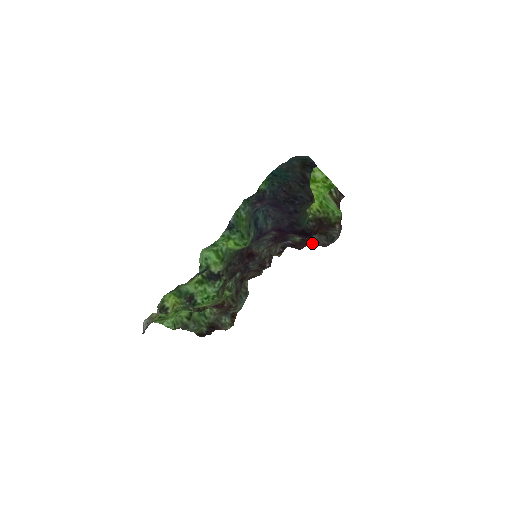
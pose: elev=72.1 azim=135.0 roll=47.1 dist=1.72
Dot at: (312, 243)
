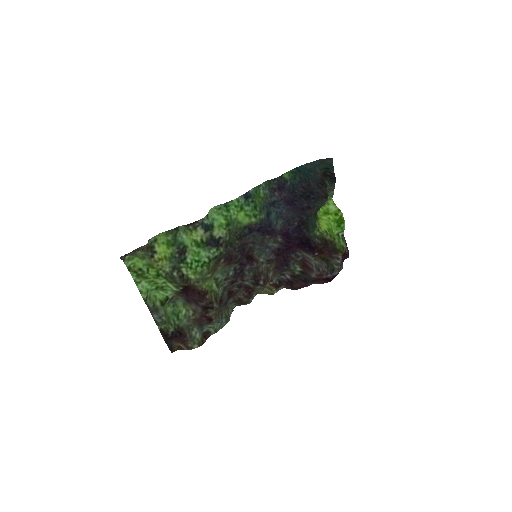
Dot at: (311, 277)
